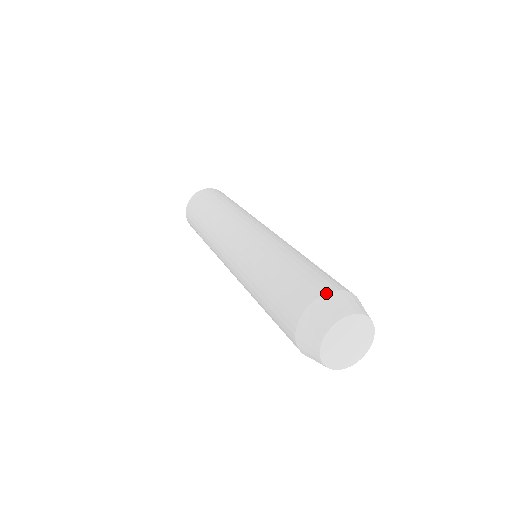
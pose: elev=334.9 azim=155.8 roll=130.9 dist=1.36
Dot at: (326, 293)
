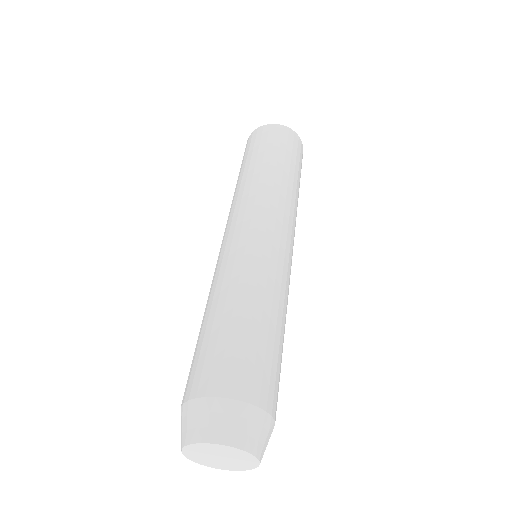
Dot at: (185, 402)
